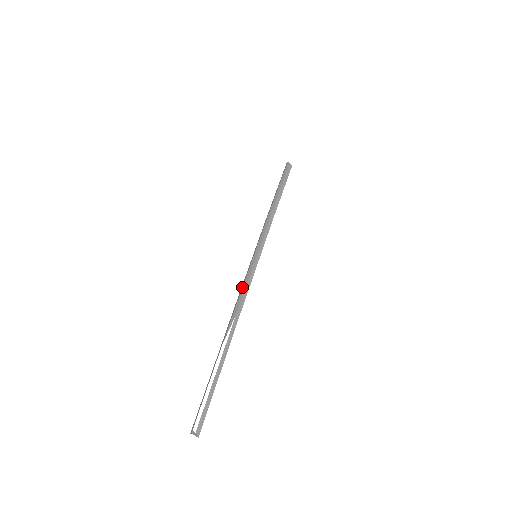
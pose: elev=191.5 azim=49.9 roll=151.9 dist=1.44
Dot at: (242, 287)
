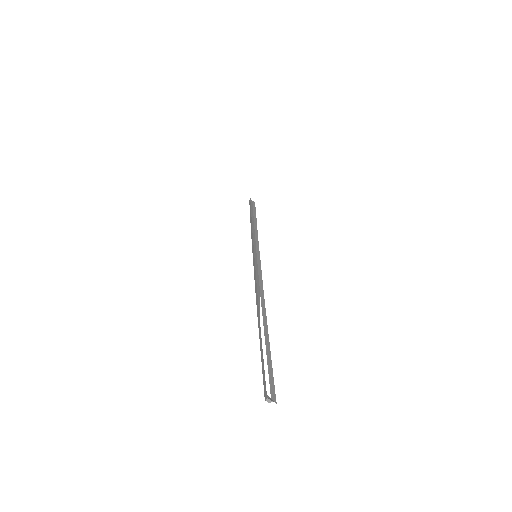
Dot at: (255, 275)
